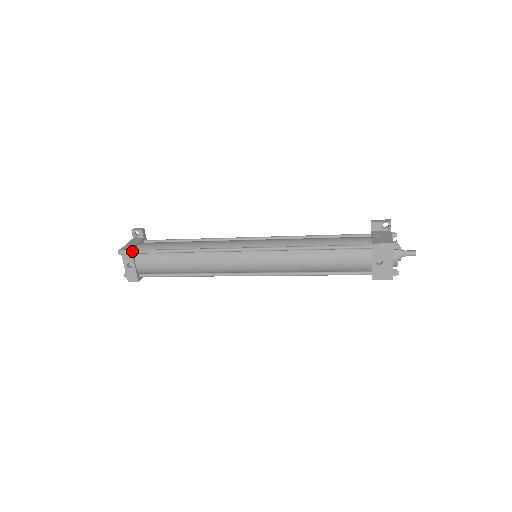
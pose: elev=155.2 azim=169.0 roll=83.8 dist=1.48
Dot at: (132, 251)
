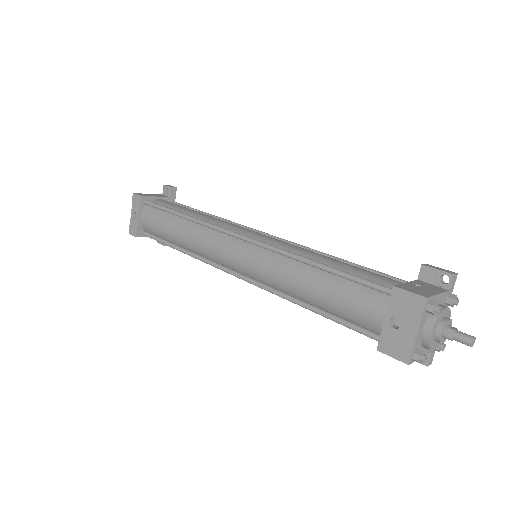
Dot at: (142, 199)
